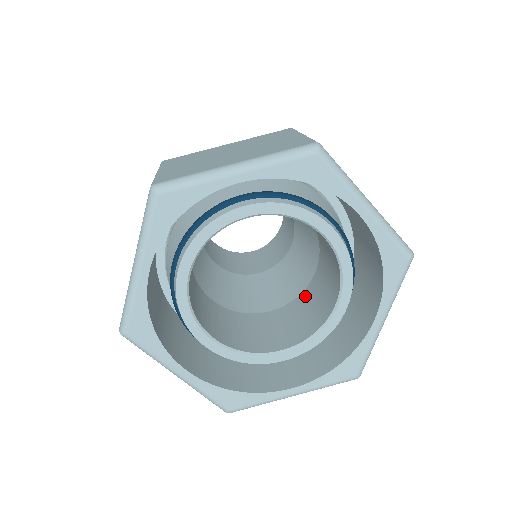
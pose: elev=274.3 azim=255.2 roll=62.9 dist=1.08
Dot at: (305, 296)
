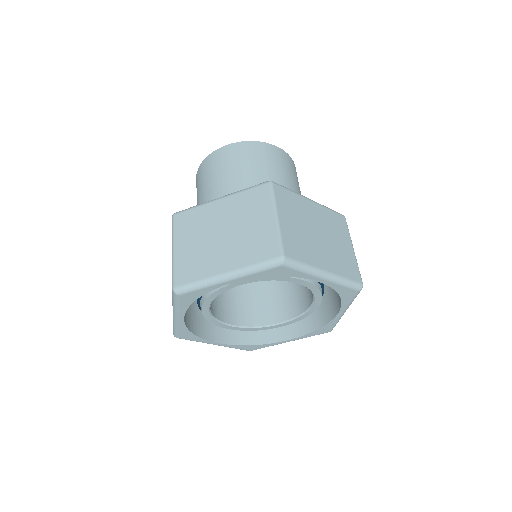
Dot at: occluded
